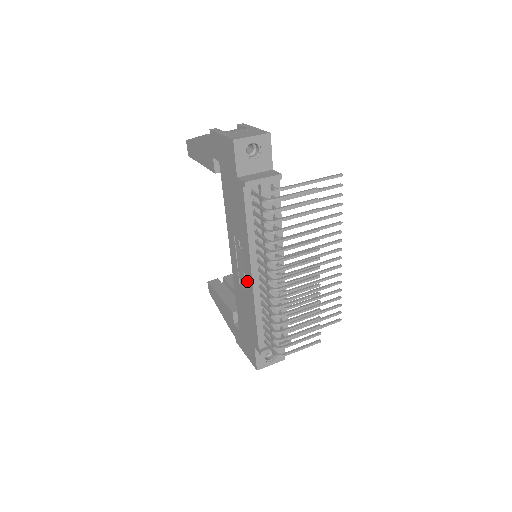
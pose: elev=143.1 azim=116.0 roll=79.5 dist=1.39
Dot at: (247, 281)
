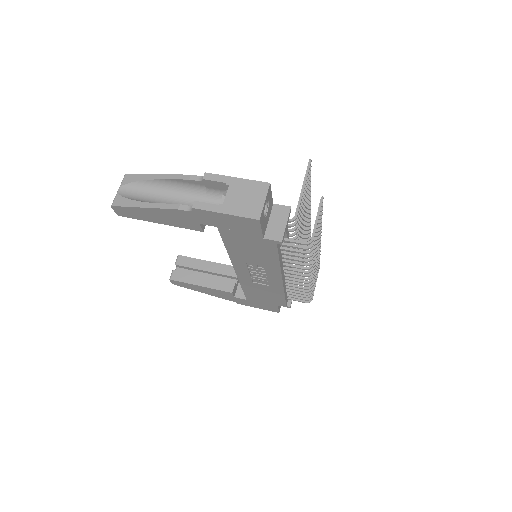
Dot at: (272, 282)
